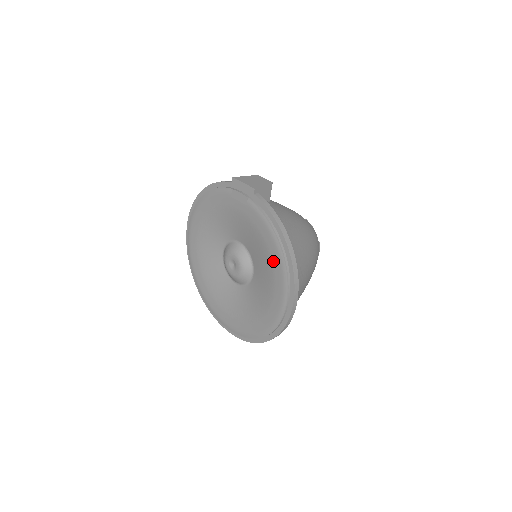
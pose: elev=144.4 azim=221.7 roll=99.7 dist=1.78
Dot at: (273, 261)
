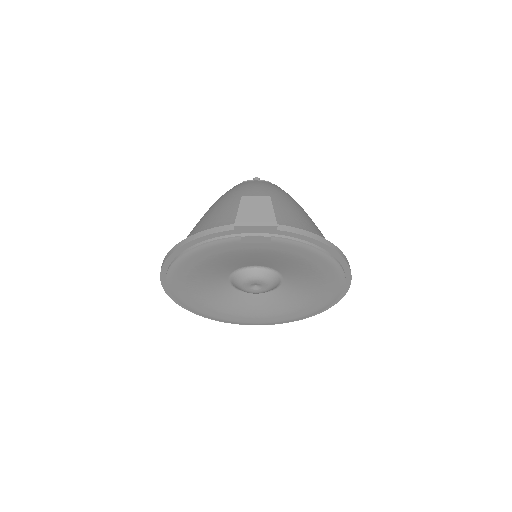
Dot at: (321, 269)
